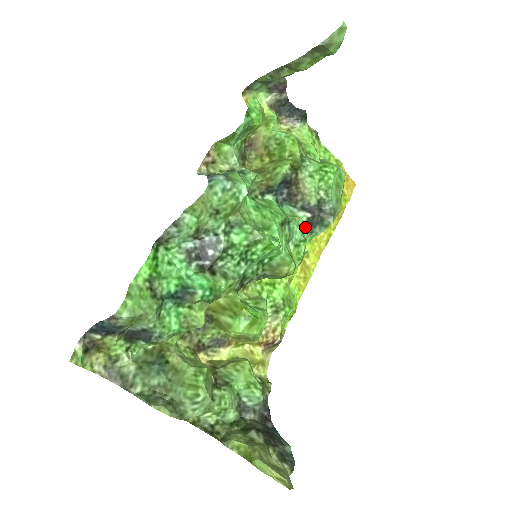
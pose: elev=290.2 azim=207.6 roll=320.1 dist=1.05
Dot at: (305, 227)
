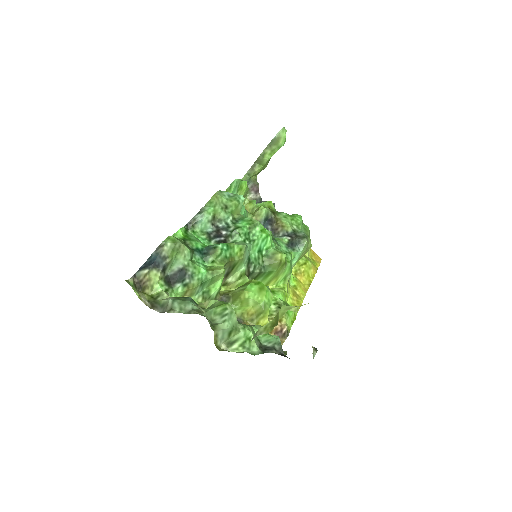
Dot at: (288, 246)
